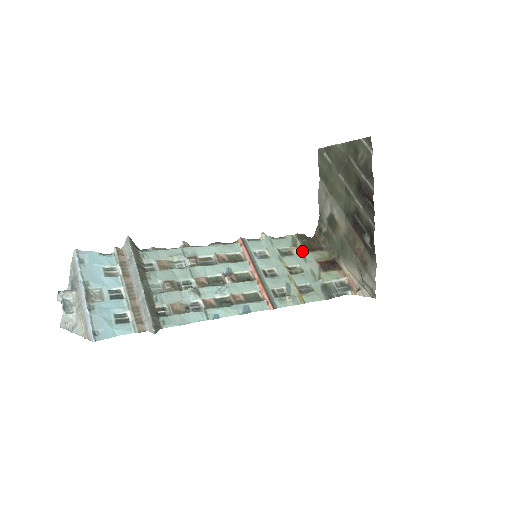
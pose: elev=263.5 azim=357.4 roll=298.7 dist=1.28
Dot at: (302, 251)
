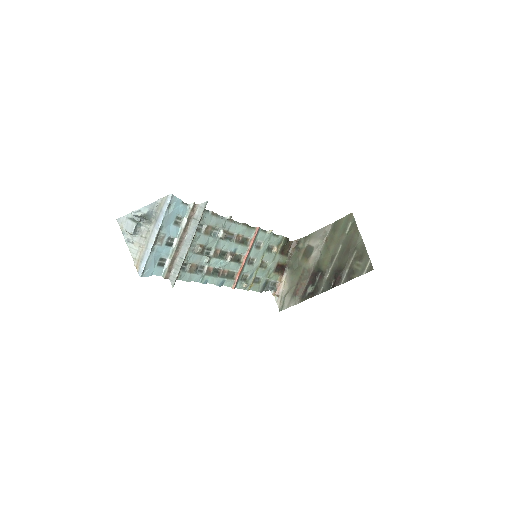
Dot at: (278, 252)
